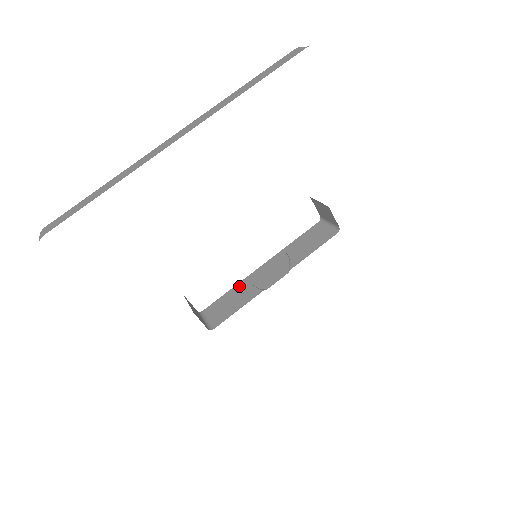
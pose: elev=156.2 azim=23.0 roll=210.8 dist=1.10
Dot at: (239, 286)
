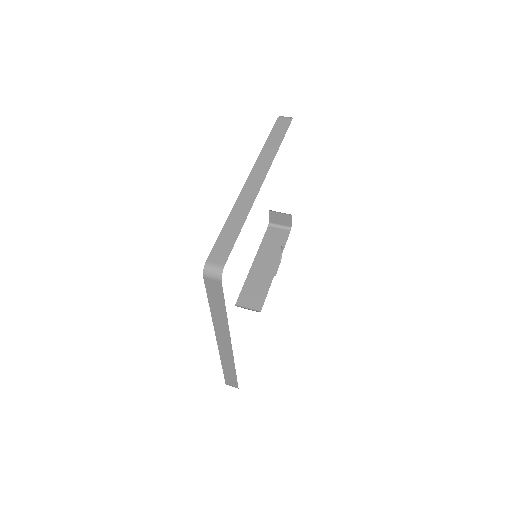
Dot at: (249, 280)
